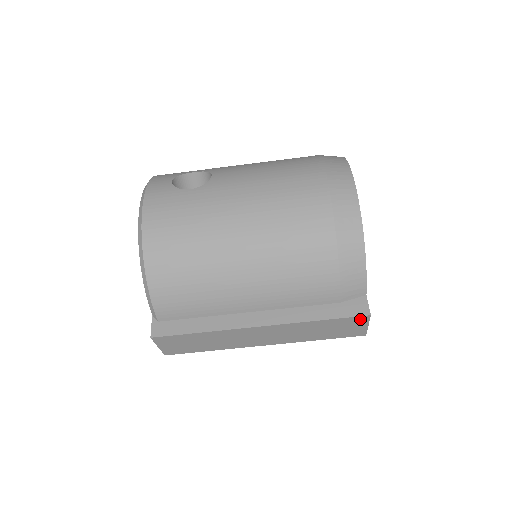
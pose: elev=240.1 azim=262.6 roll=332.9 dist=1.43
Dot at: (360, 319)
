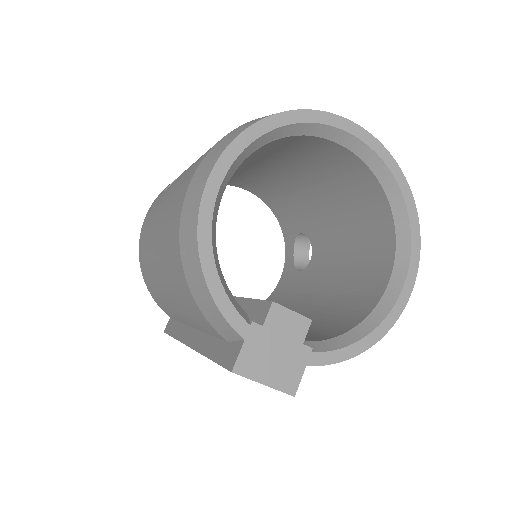
Dot at: occluded
